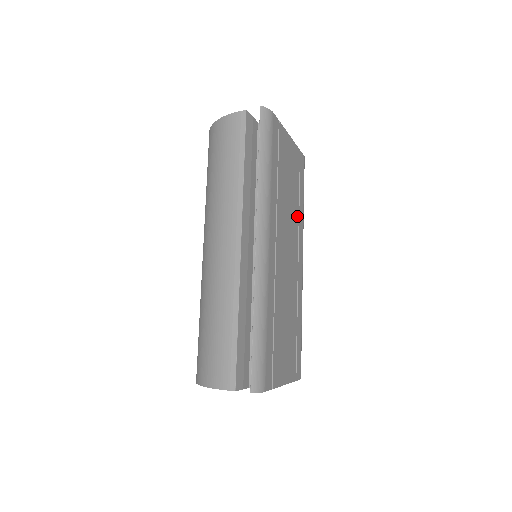
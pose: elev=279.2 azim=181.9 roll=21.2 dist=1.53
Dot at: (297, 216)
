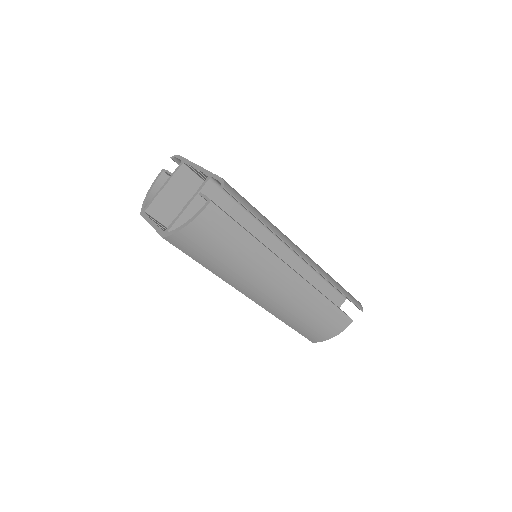
Dot at: occluded
